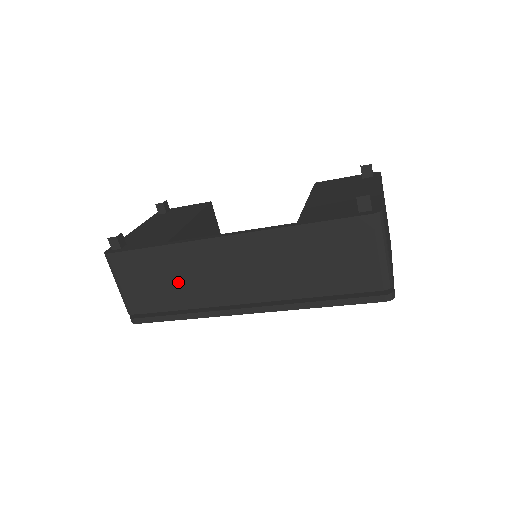
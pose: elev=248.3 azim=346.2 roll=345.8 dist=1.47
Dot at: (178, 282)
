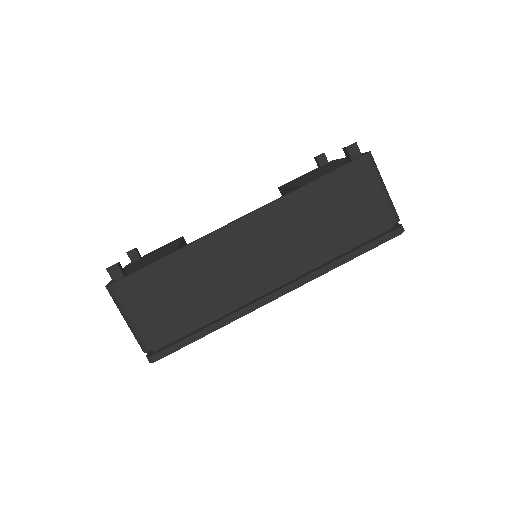
Dot at: (198, 289)
